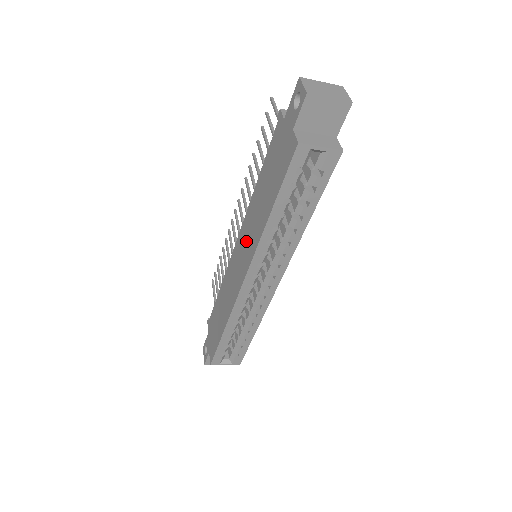
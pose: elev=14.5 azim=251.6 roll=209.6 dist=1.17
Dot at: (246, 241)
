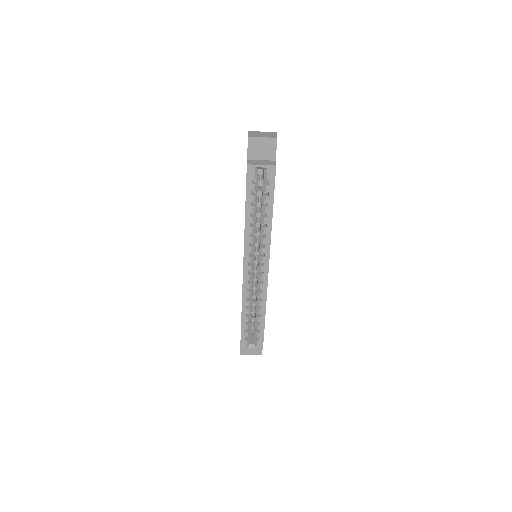
Dot at: occluded
